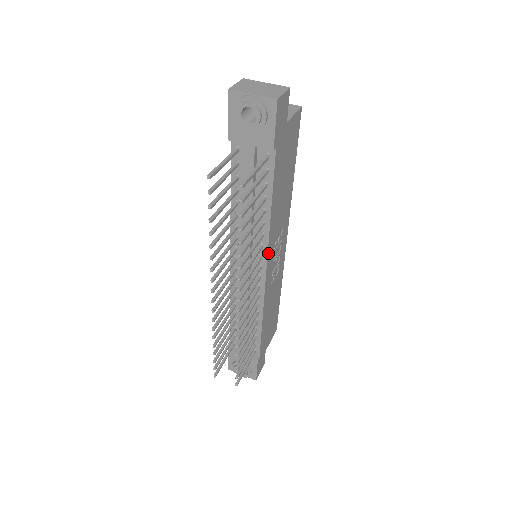
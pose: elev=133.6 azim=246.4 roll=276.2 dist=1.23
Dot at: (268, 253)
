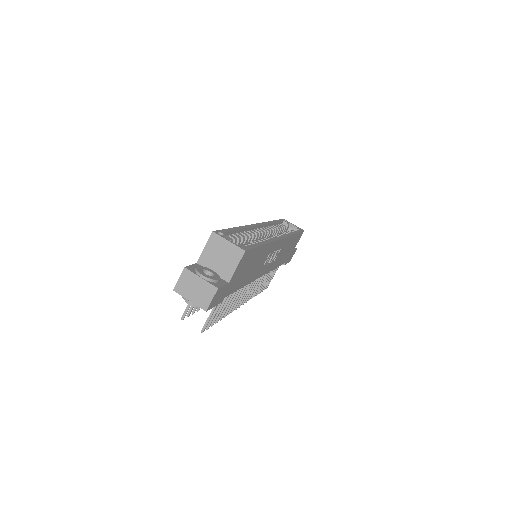
Dot at: (256, 278)
